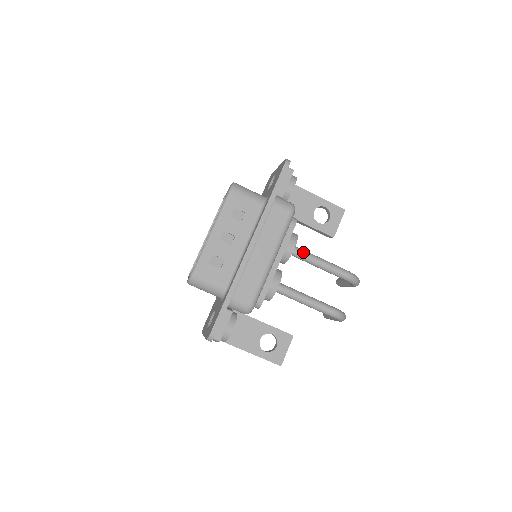
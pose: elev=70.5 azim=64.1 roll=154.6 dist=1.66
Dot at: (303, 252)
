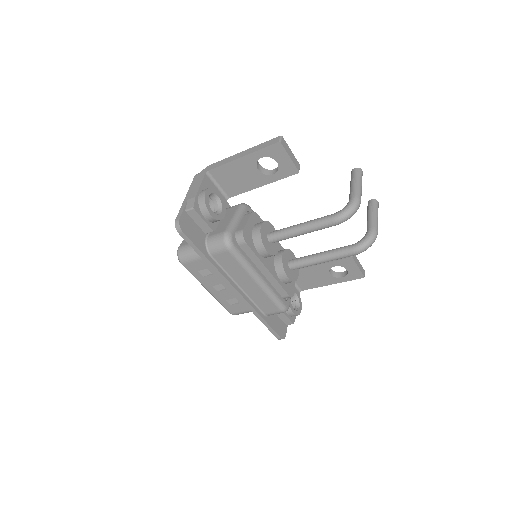
Dot at: (279, 237)
